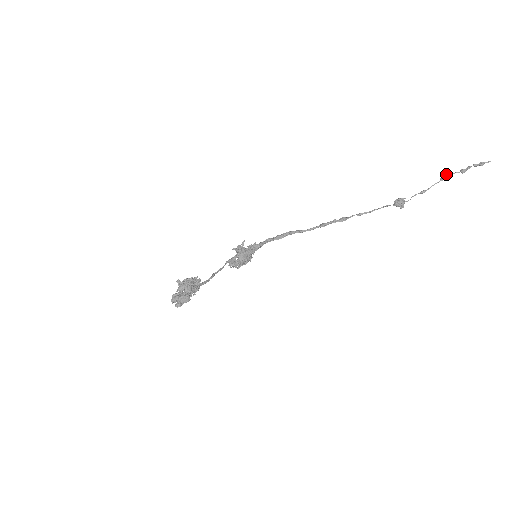
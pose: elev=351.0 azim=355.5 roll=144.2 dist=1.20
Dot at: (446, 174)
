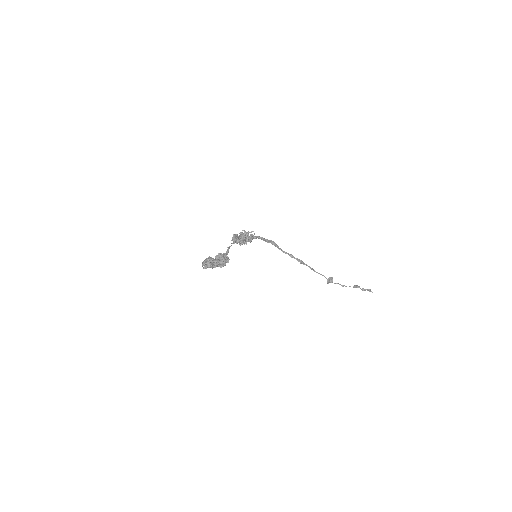
Dot at: (358, 286)
